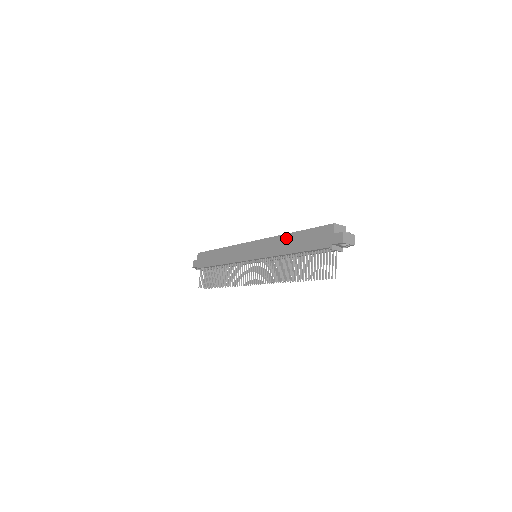
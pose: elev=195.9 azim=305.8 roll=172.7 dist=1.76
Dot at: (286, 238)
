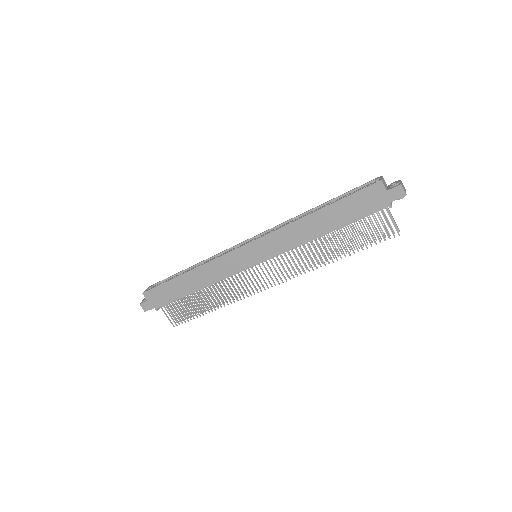
Dot at: (308, 221)
